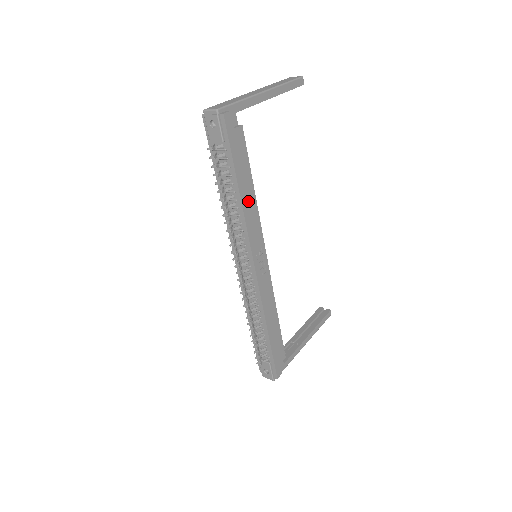
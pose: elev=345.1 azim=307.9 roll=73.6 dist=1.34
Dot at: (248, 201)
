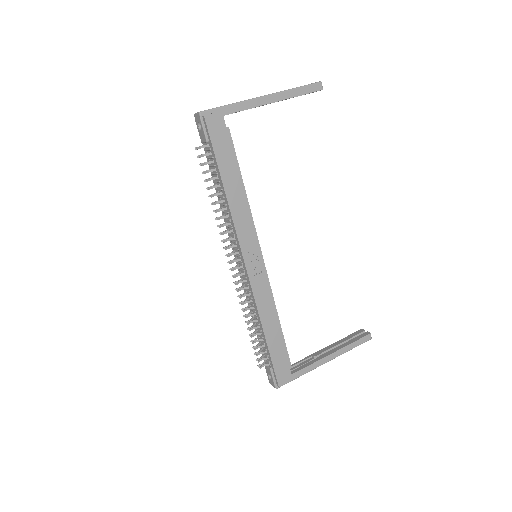
Dot at: (236, 199)
